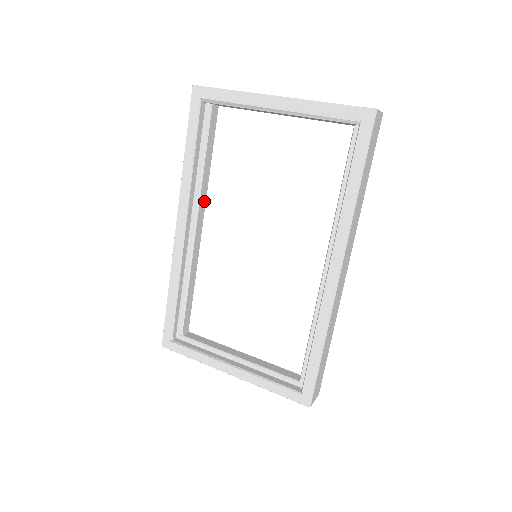
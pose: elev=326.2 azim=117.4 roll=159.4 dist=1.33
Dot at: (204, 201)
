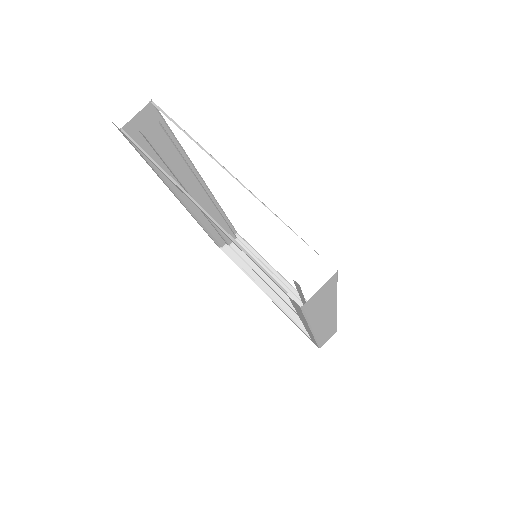
Dot at: (198, 187)
